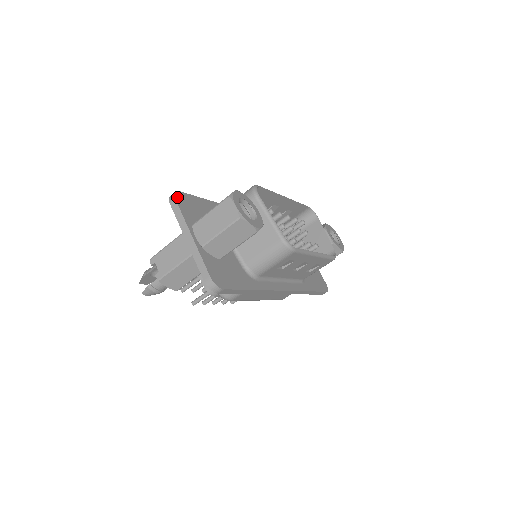
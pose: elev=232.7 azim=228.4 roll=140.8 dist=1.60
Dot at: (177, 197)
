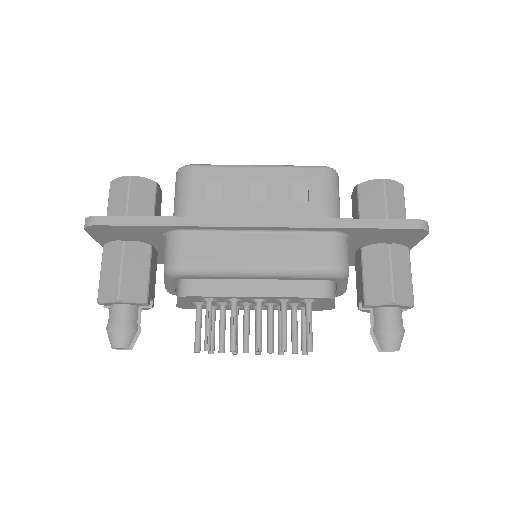
Dot at: occluded
